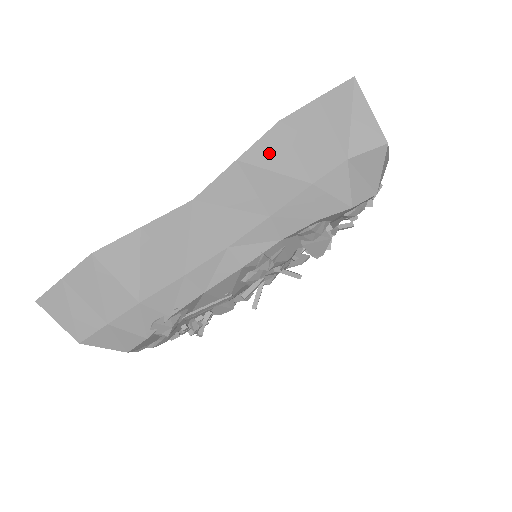
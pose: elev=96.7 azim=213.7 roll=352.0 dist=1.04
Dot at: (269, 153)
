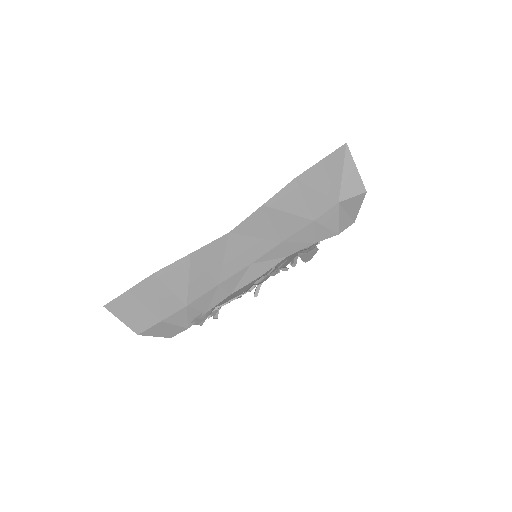
Dot at: (286, 200)
